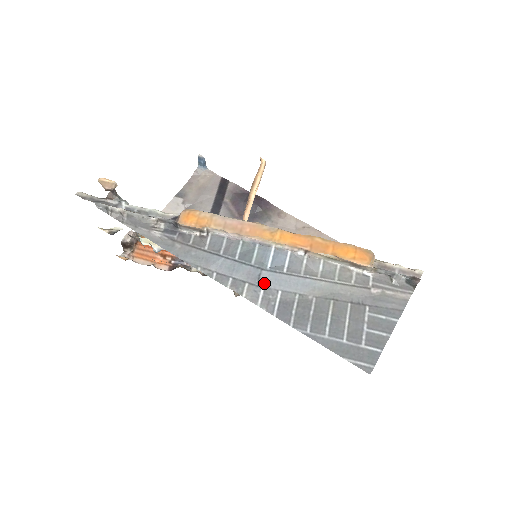
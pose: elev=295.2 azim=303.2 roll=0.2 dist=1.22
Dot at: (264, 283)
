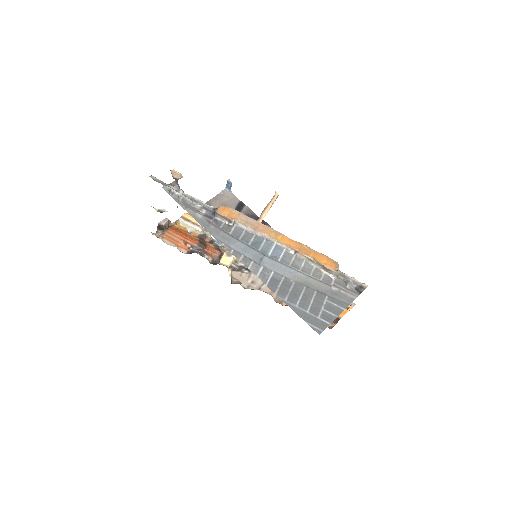
Dot at: (264, 264)
